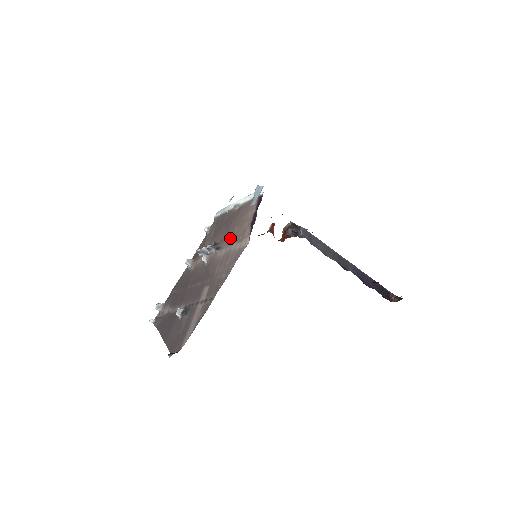
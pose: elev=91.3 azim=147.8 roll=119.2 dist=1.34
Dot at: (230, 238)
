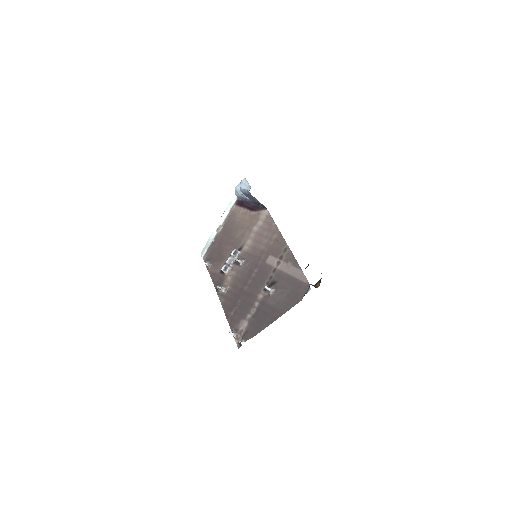
Dot at: (243, 234)
